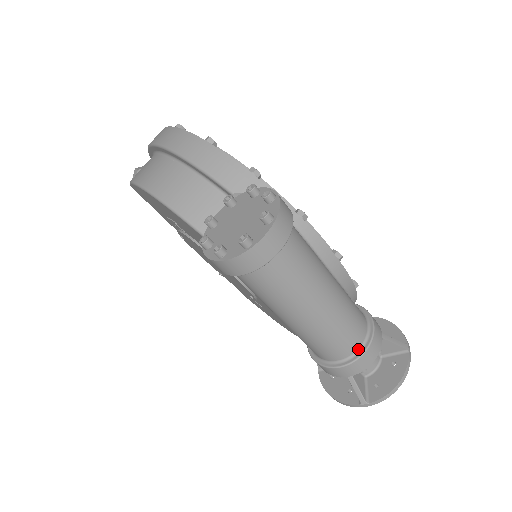
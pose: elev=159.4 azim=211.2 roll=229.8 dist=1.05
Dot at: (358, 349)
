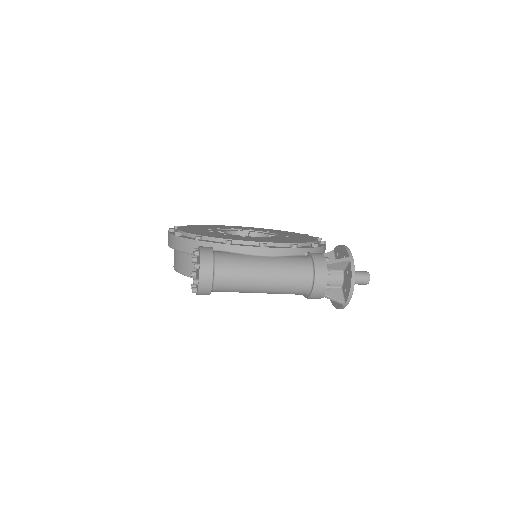
Dot at: (312, 281)
